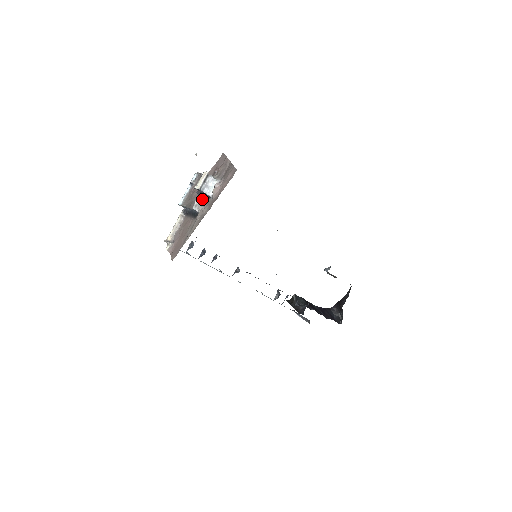
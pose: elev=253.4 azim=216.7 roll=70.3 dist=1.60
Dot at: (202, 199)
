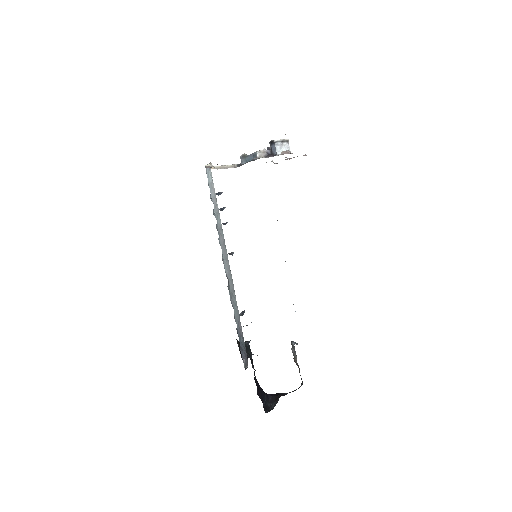
Dot at: (268, 153)
